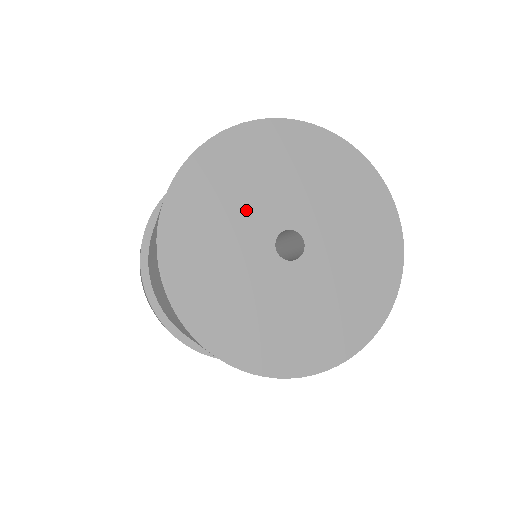
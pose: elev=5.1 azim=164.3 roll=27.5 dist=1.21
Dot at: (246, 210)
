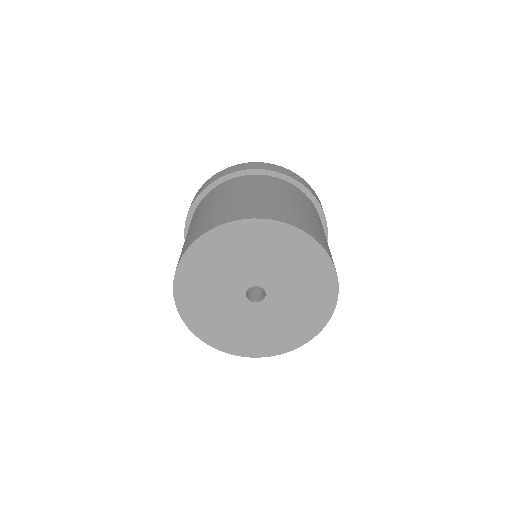
Dot at: (222, 283)
